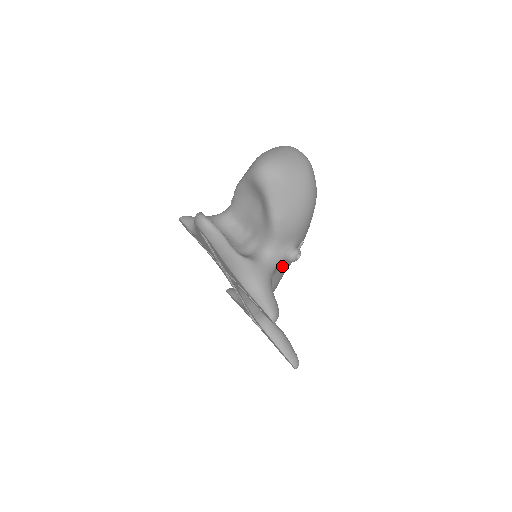
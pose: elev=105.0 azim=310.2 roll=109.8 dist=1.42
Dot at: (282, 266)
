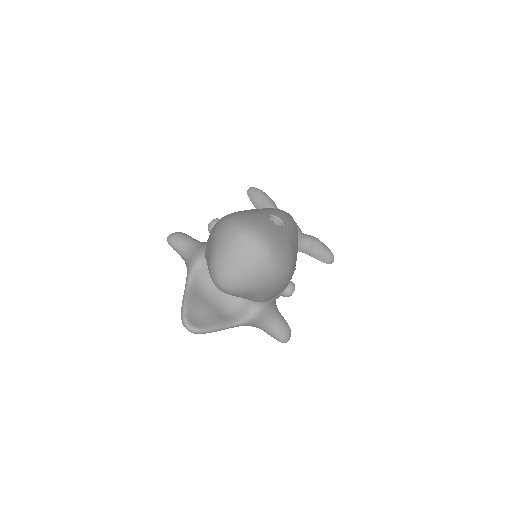
Dot at: occluded
